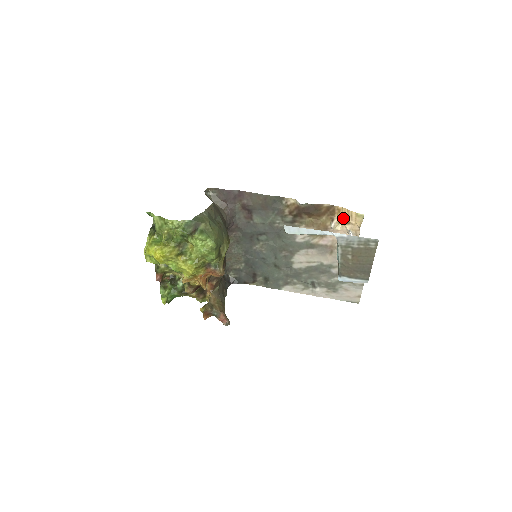
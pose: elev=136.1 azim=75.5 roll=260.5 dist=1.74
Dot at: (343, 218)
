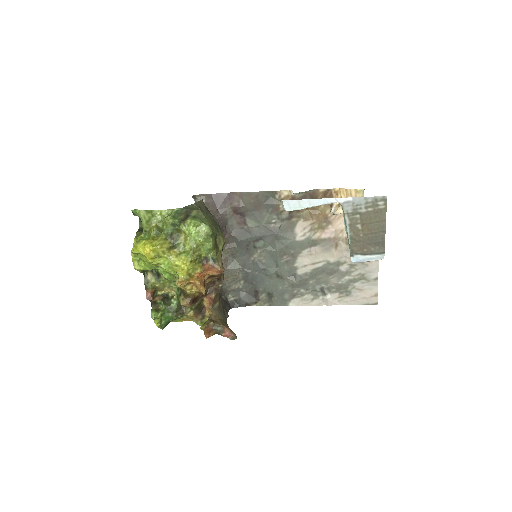
Dot at: occluded
